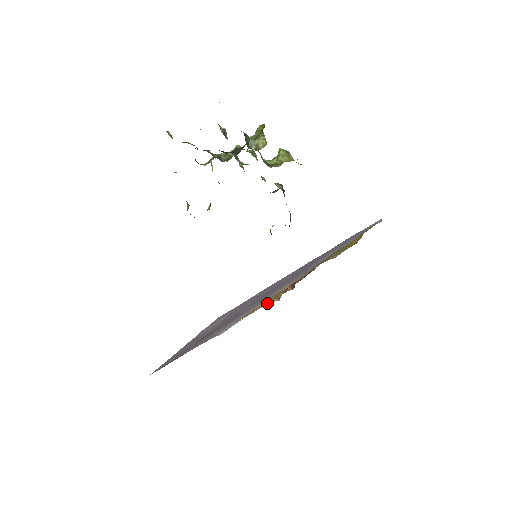
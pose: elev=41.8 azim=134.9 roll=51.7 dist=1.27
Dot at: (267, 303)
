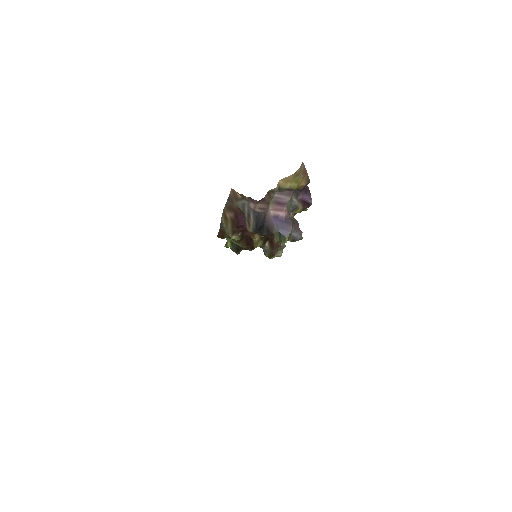
Dot at: occluded
